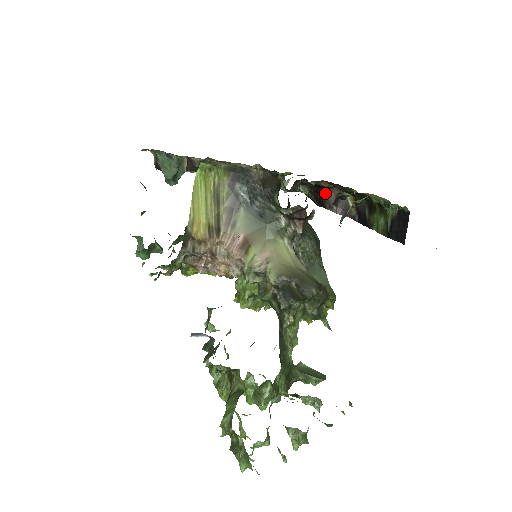
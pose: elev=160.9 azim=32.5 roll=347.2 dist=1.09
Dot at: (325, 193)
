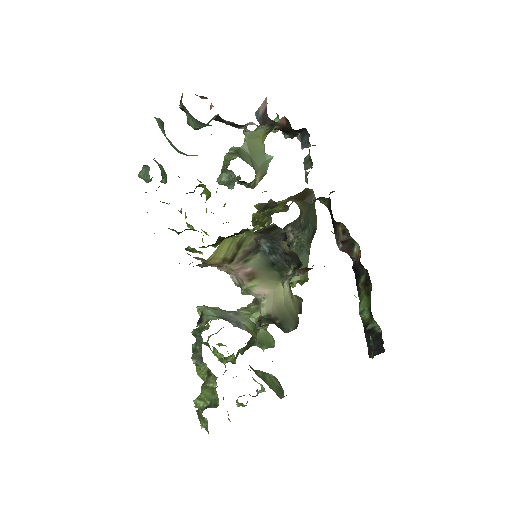
Dot at: (339, 230)
